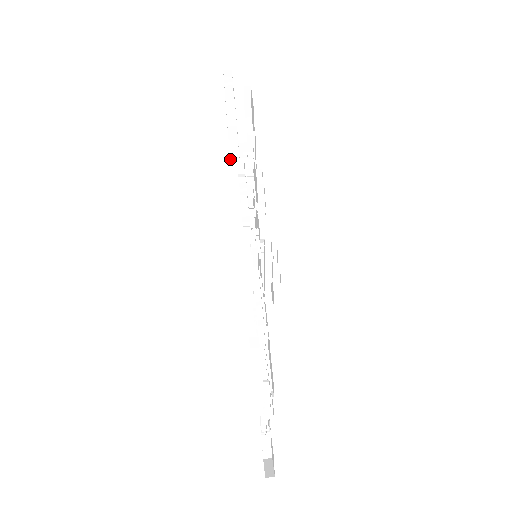
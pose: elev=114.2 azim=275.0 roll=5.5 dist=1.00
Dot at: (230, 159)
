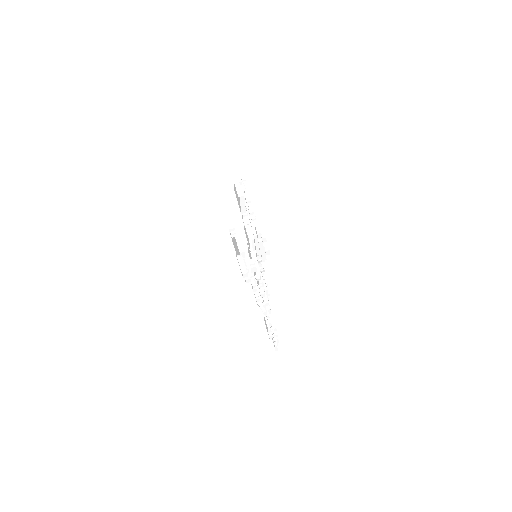
Dot at: occluded
